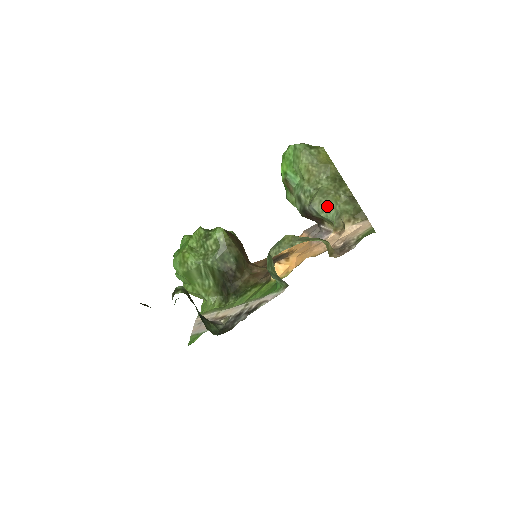
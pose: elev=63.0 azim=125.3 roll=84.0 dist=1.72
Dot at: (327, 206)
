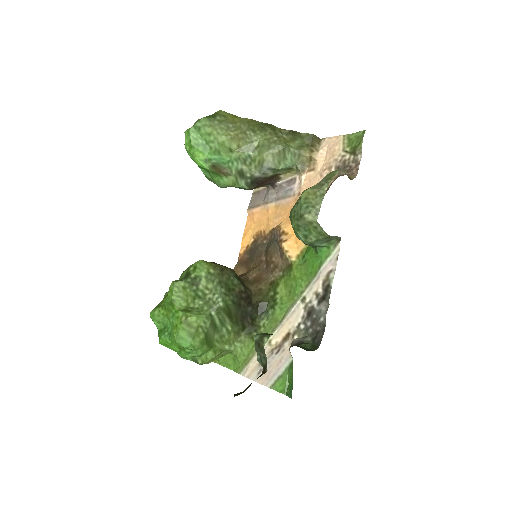
Dot at: (281, 154)
